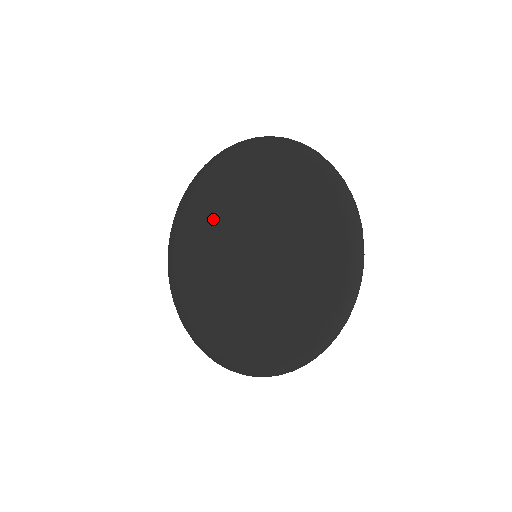
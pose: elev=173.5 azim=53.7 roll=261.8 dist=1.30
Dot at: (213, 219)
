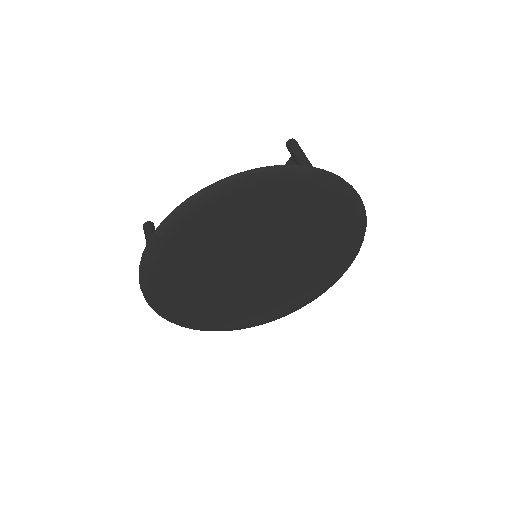
Dot at: (212, 249)
